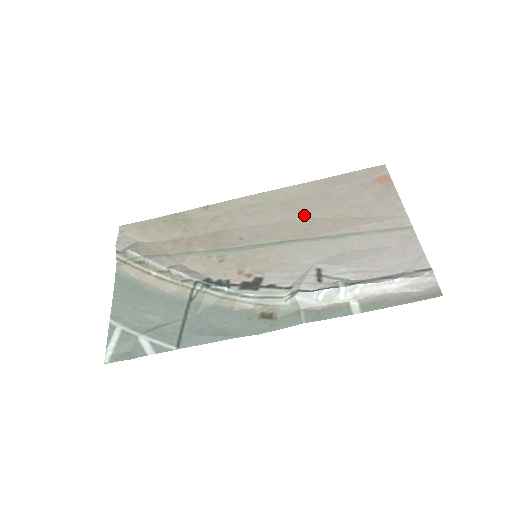
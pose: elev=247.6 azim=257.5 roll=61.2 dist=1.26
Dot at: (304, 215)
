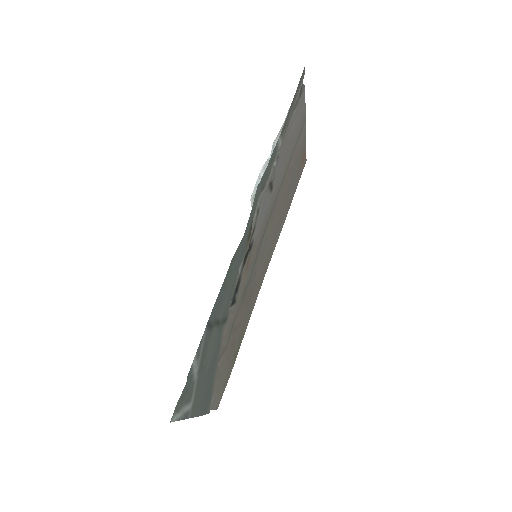
Dot at: (278, 219)
